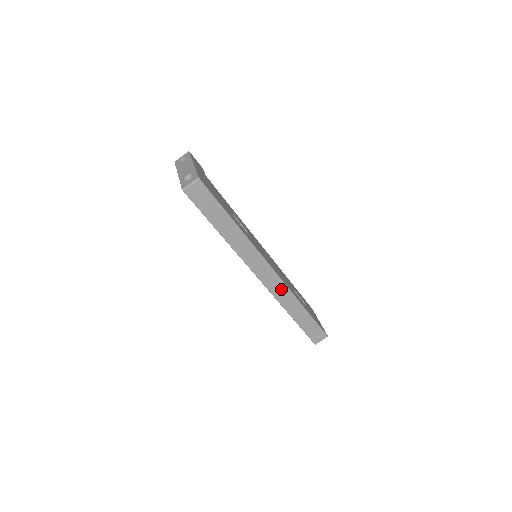
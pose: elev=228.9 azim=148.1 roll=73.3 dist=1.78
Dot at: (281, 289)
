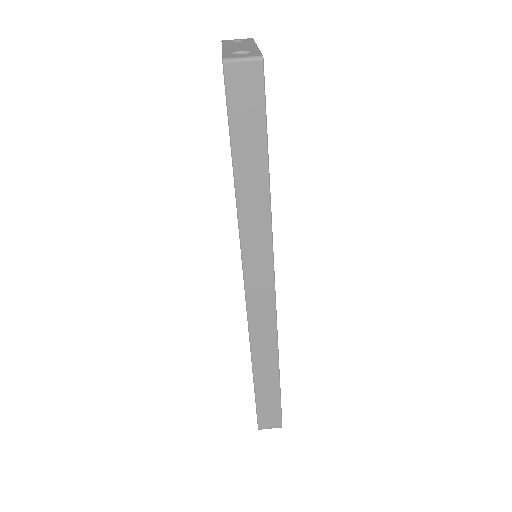
Dot at: (266, 325)
